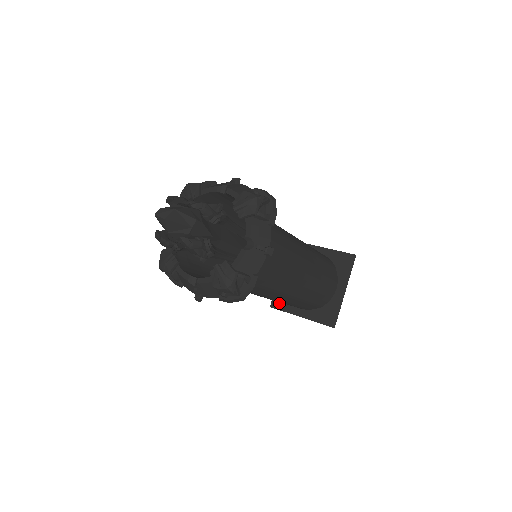
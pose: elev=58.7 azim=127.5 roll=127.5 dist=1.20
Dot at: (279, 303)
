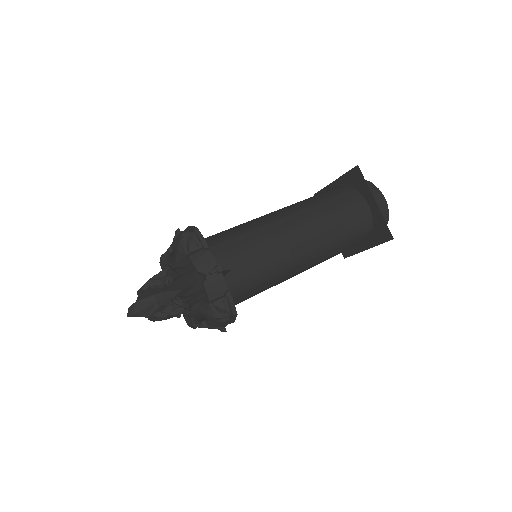
Dot at: (346, 251)
